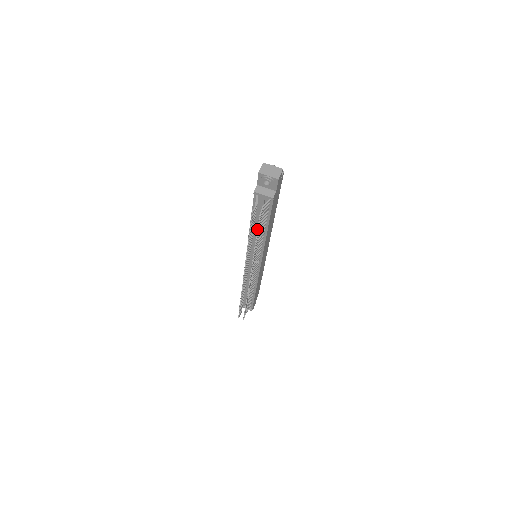
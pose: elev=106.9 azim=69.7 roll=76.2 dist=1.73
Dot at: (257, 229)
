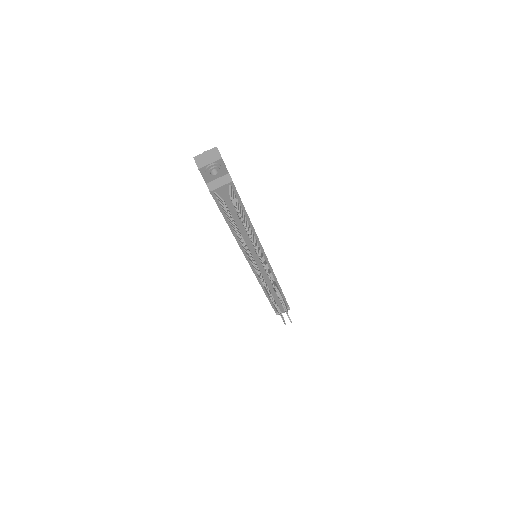
Dot at: occluded
